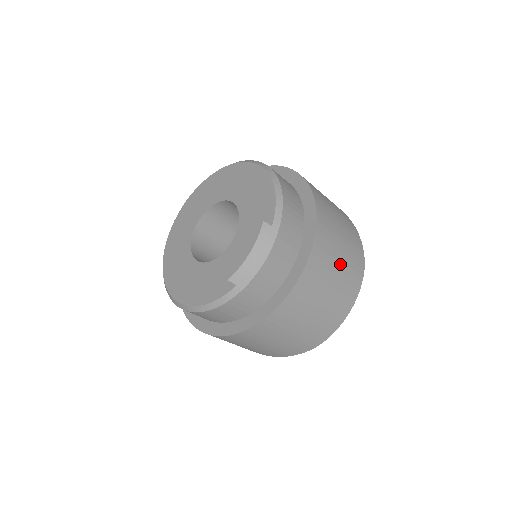
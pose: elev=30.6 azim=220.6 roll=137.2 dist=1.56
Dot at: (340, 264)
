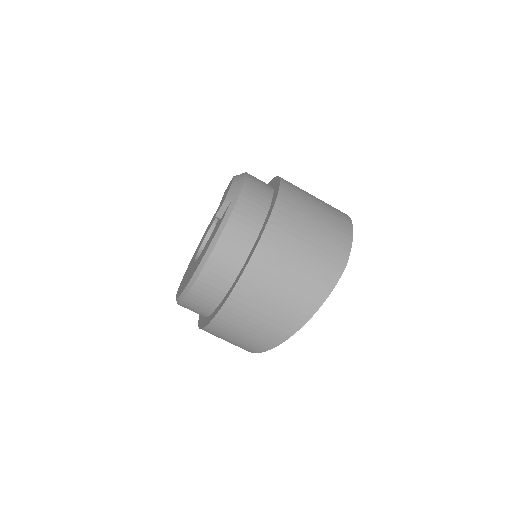
Dot at: (315, 197)
